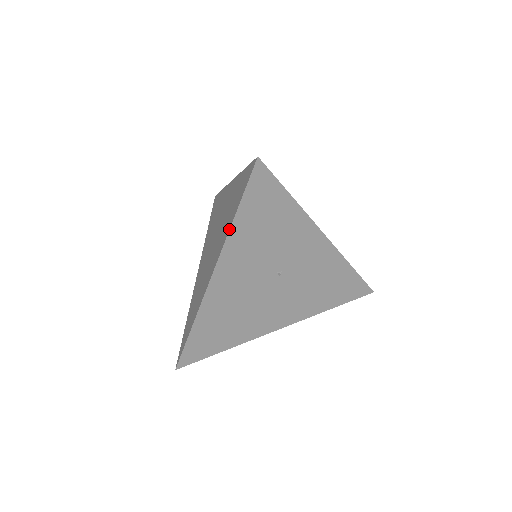
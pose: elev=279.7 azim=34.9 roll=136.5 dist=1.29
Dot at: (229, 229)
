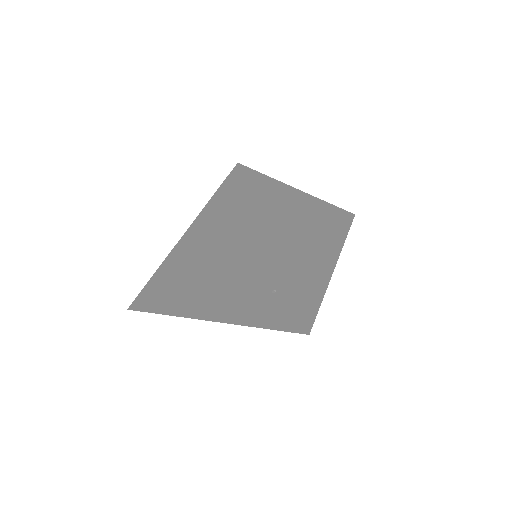
Dot at: (281, 244)
